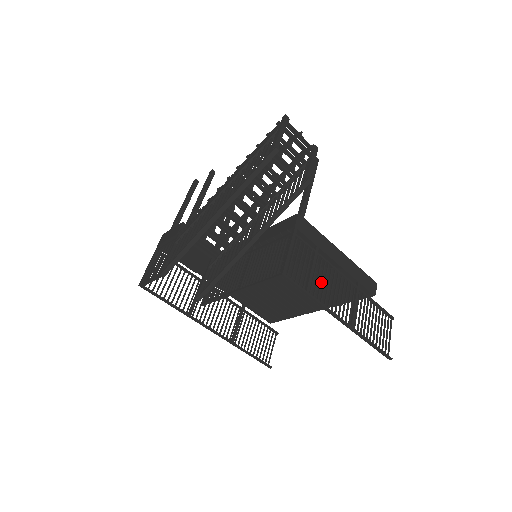
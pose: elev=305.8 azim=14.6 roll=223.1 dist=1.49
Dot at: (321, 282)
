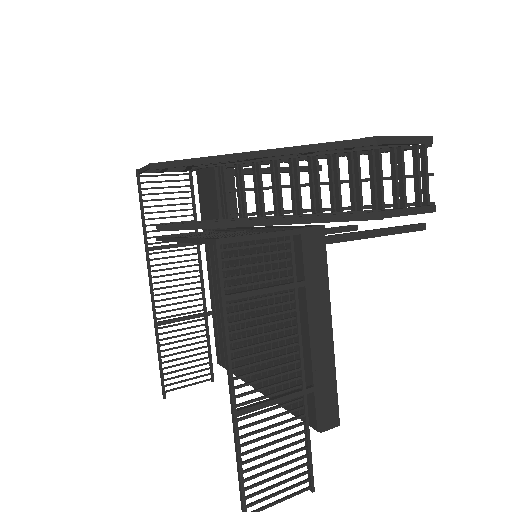
Dot at: (260, 317)
